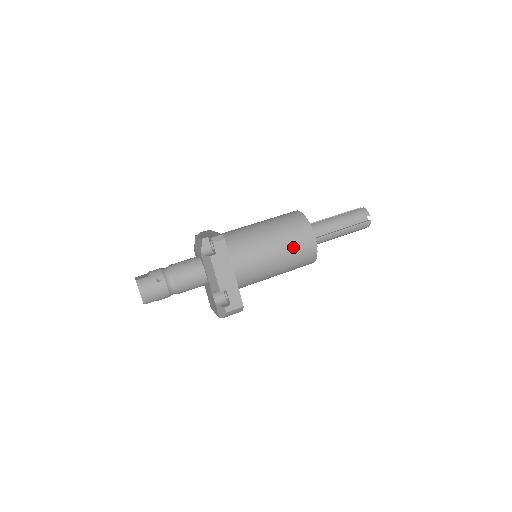
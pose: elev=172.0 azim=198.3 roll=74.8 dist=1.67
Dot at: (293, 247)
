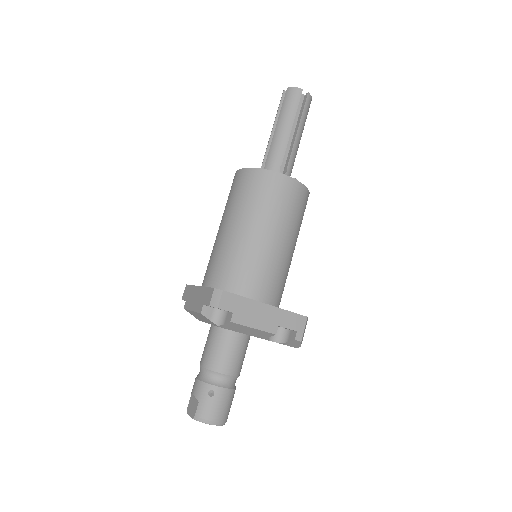
Dot at: (283, 212)
